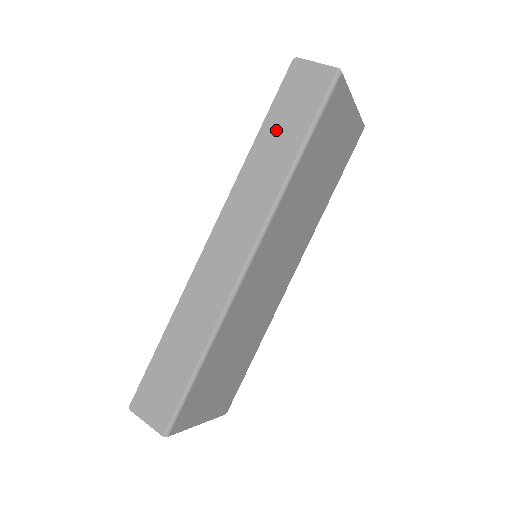
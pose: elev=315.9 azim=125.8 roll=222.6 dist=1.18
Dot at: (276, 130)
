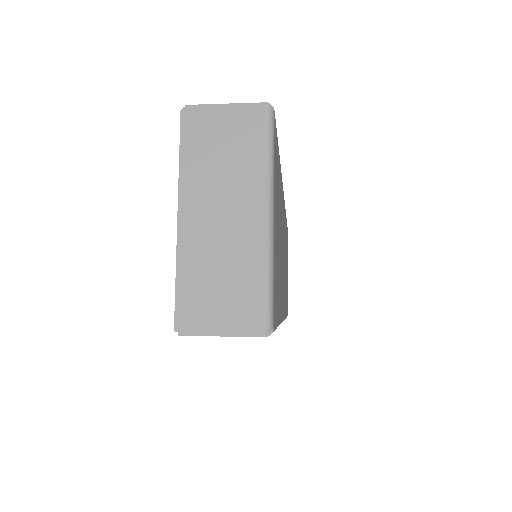
Dot at: occluded
